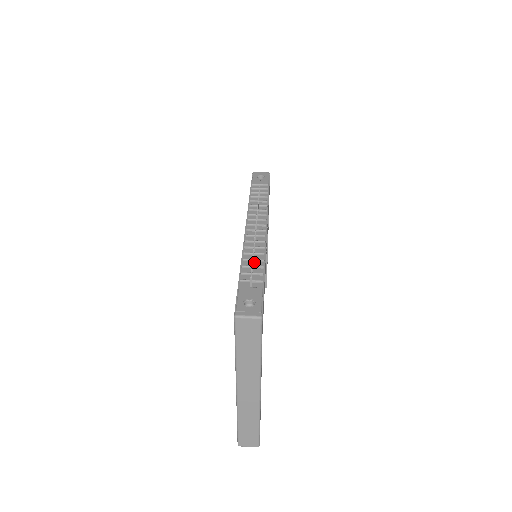
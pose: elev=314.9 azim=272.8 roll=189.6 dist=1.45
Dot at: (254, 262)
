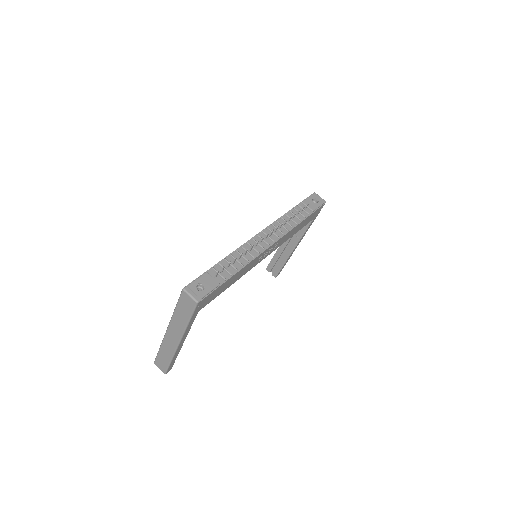
Dot at: (236, 262)
